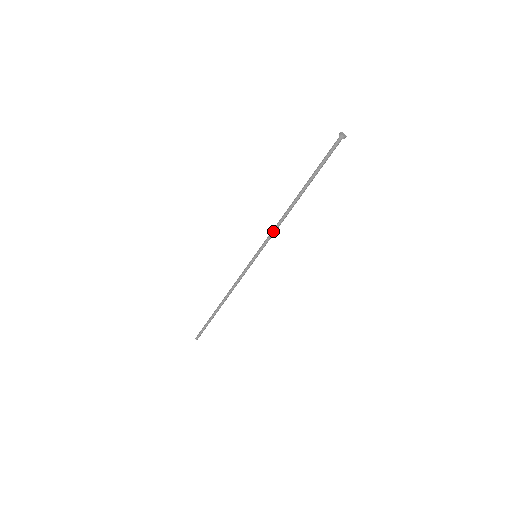
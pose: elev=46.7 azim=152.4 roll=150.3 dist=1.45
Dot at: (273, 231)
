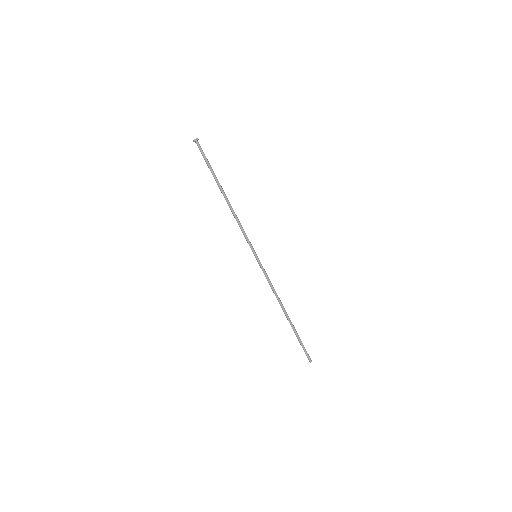
Dot at: occluded
